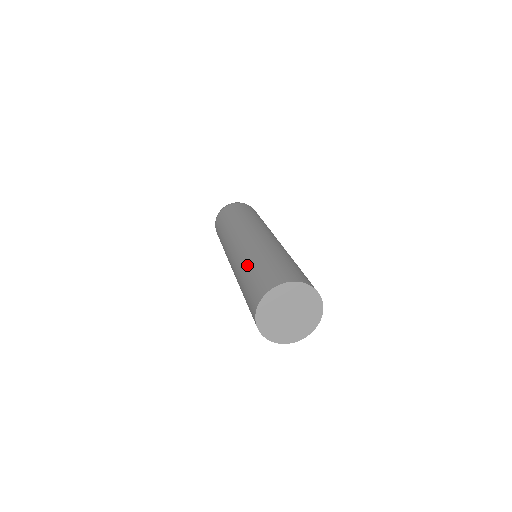
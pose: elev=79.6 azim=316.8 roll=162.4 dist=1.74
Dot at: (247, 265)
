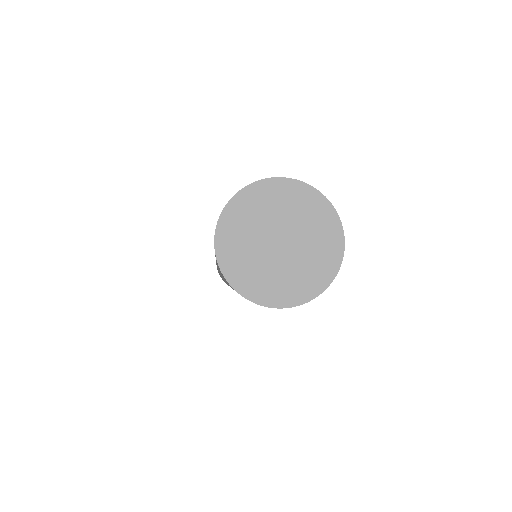
Dot at: occluded
